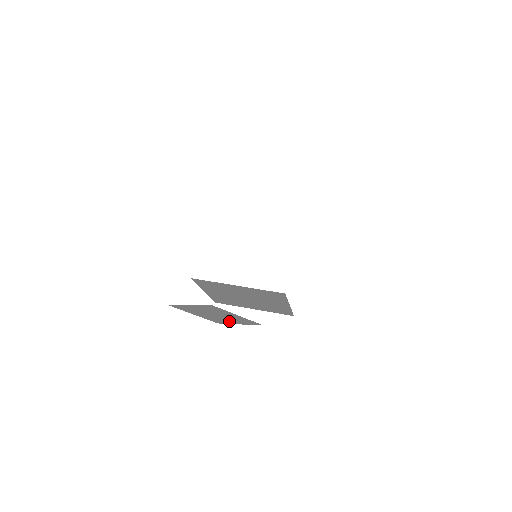
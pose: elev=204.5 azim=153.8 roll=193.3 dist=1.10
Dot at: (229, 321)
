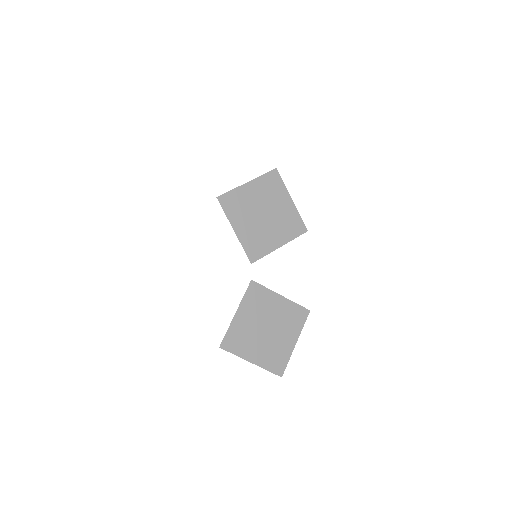
Dot at: (285, 343)
